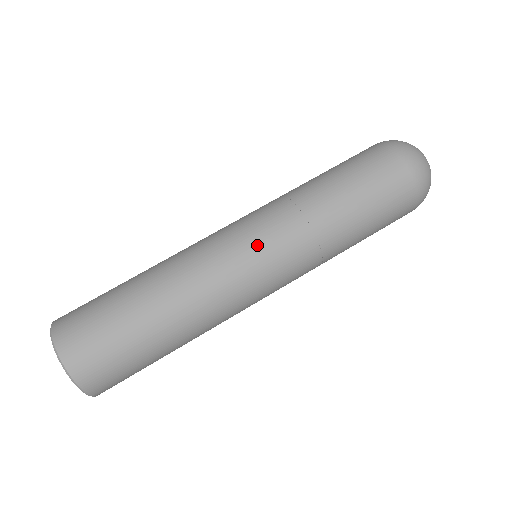
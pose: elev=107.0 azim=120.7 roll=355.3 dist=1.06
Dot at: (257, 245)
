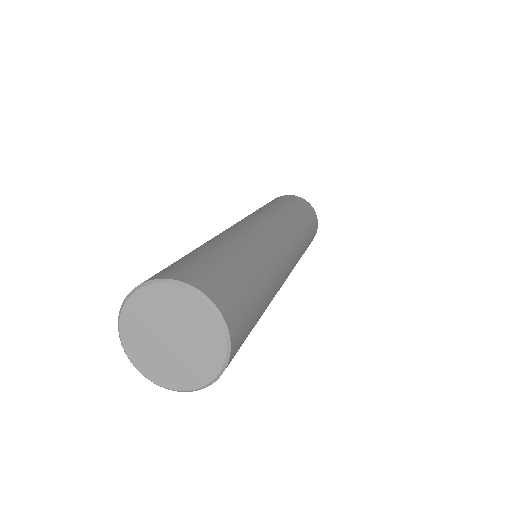
Dot at: (267, 221)
